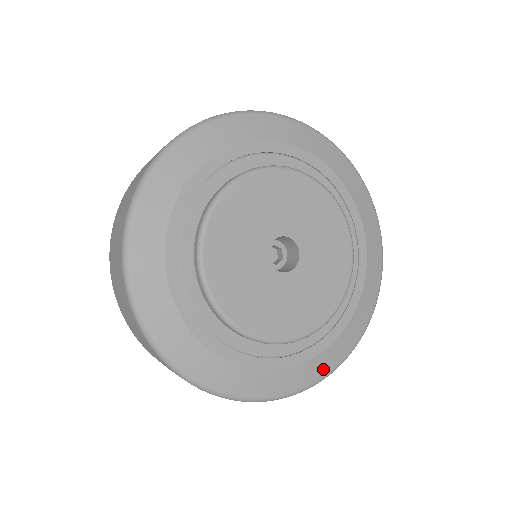
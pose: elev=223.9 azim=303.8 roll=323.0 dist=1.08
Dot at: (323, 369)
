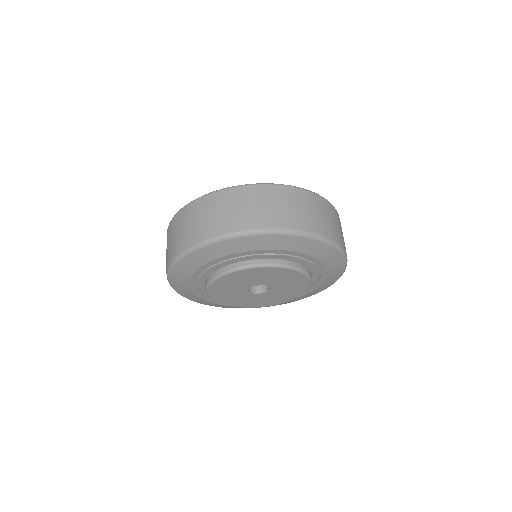
Dot at: (300, 299)
